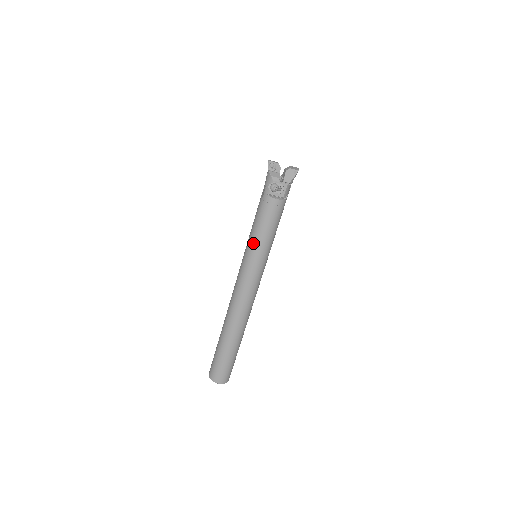
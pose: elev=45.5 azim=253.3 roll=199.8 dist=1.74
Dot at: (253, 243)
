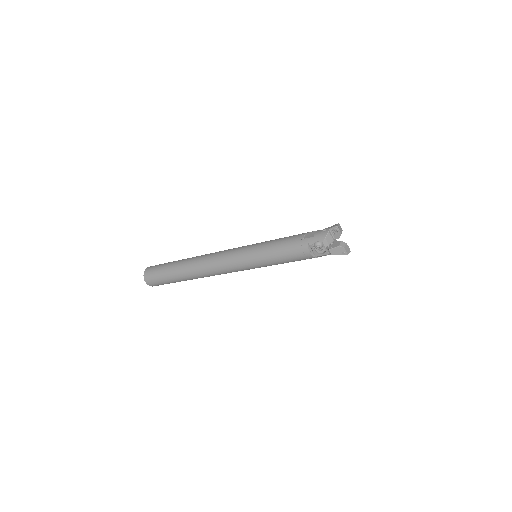
Dot at: (262, 253)
